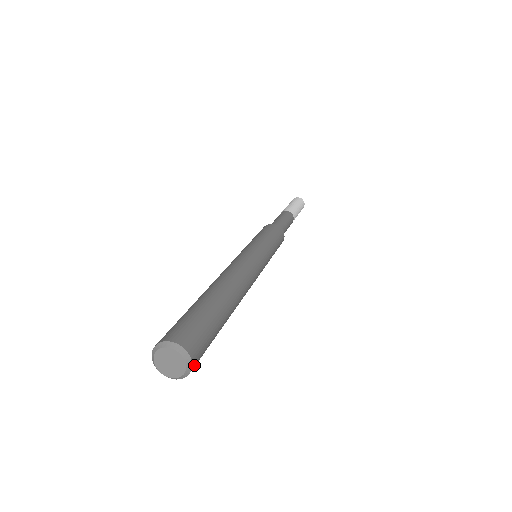
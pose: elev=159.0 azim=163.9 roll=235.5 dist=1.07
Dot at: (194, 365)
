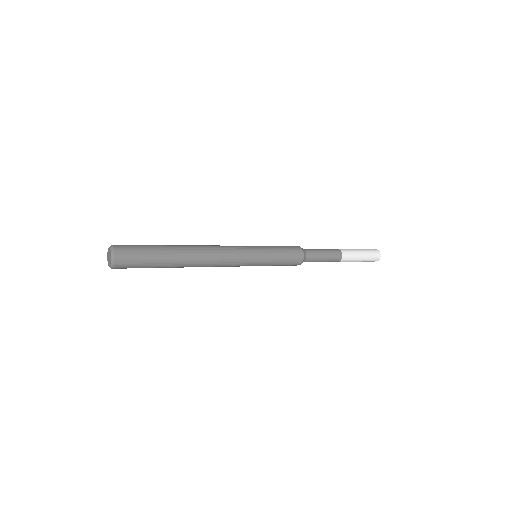
Dot at: (117, 266)
